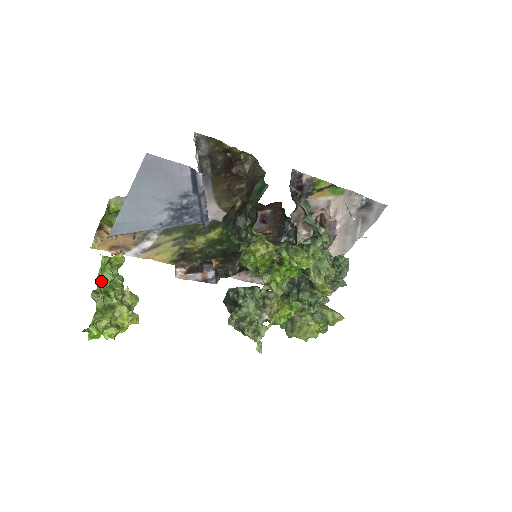
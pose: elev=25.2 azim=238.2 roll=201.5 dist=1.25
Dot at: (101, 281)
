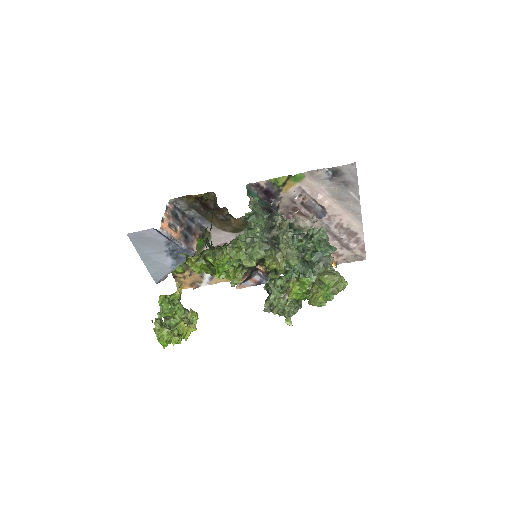
Dot at: (164, 311)
